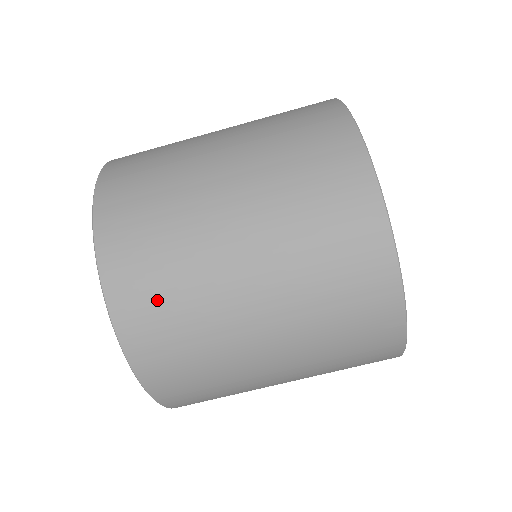
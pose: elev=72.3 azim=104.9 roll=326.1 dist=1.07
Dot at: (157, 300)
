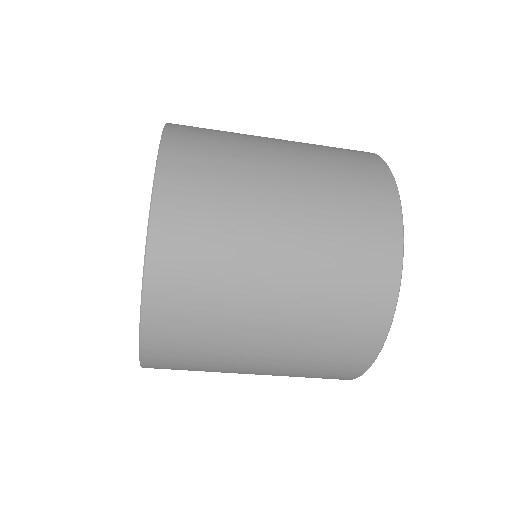
Dot at: (183, 357)
